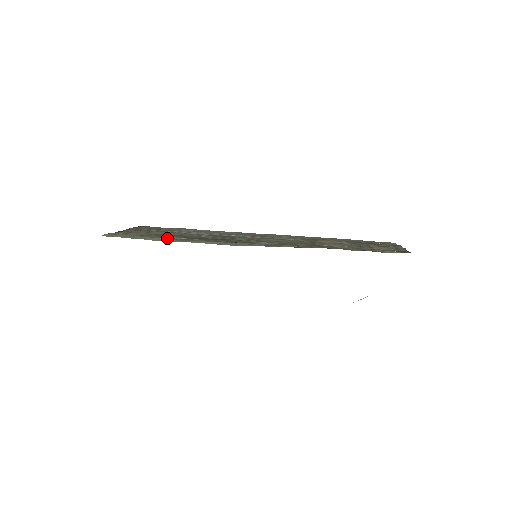
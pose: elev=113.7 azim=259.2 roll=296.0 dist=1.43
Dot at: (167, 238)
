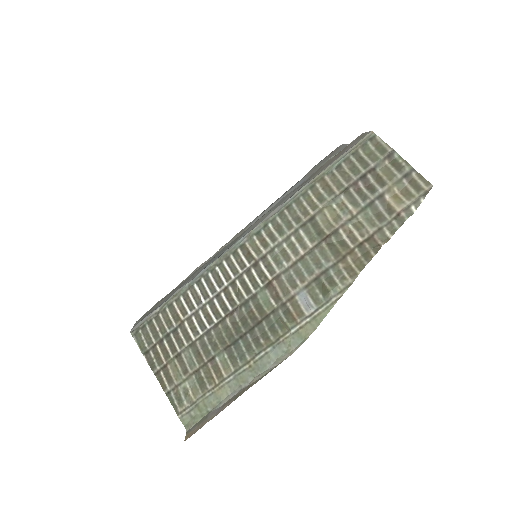
Dot at: (232, 377)
